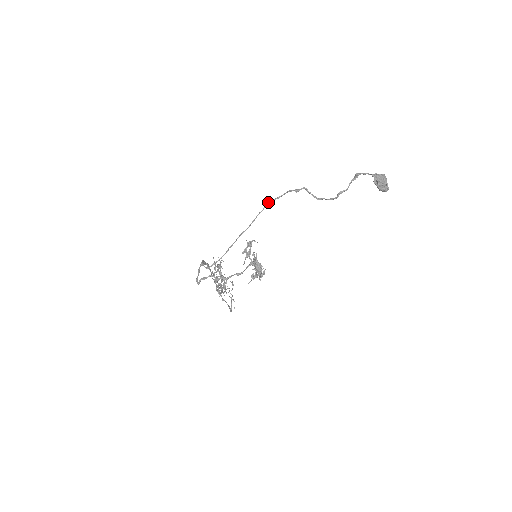
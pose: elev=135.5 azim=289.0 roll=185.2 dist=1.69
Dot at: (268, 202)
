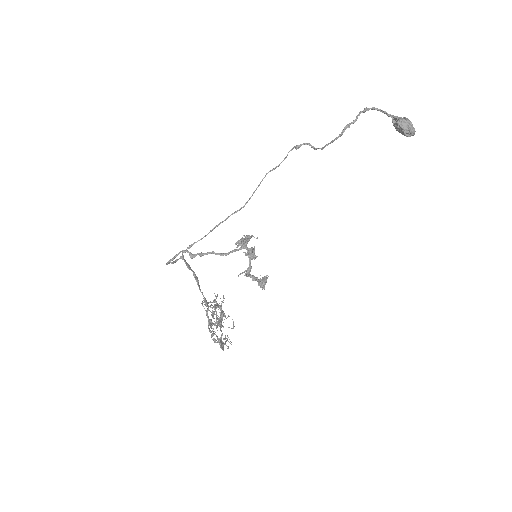
Dot at: (266, 173)
